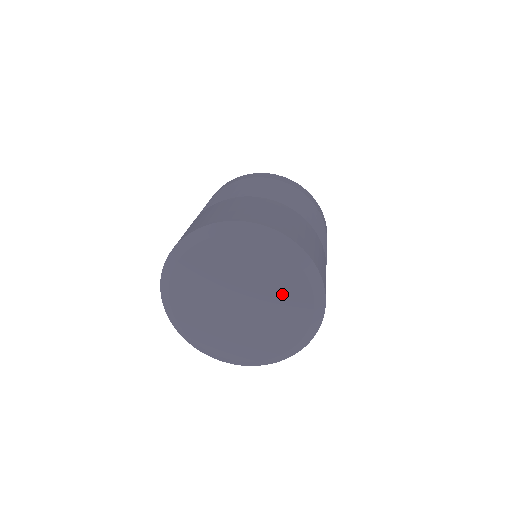
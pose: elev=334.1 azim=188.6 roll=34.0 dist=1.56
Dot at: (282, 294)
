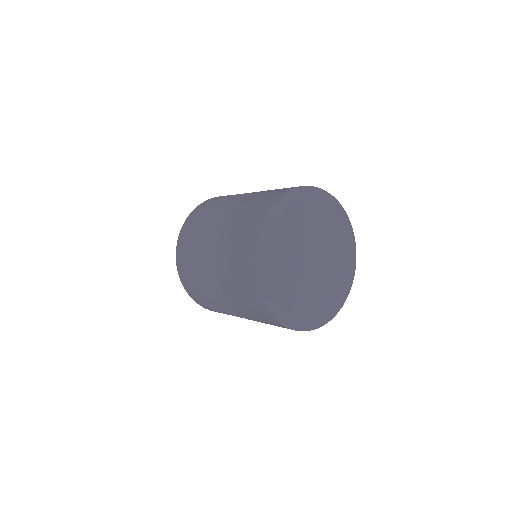
Dot at: (323, 223)
